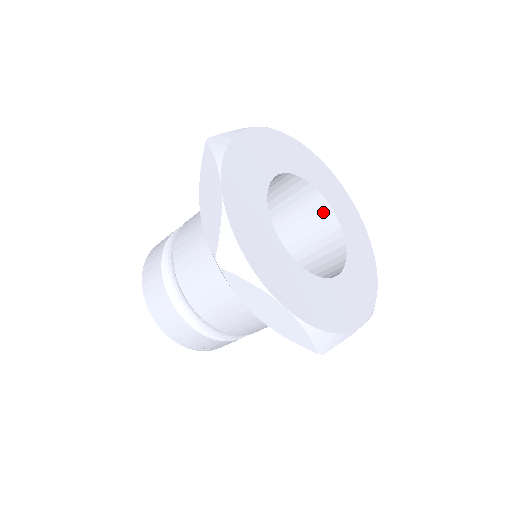
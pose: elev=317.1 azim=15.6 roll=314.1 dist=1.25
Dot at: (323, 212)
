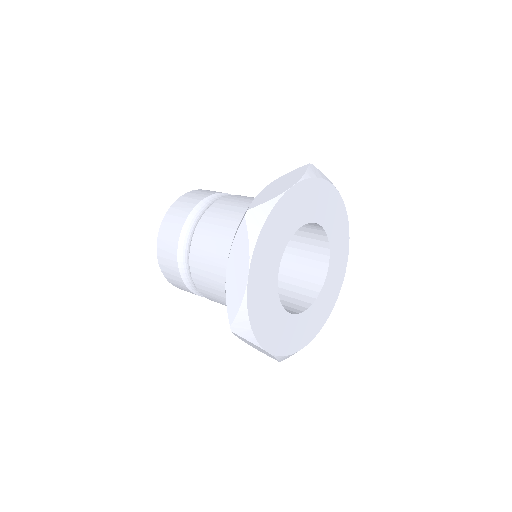
Dot at: (321, 238)
